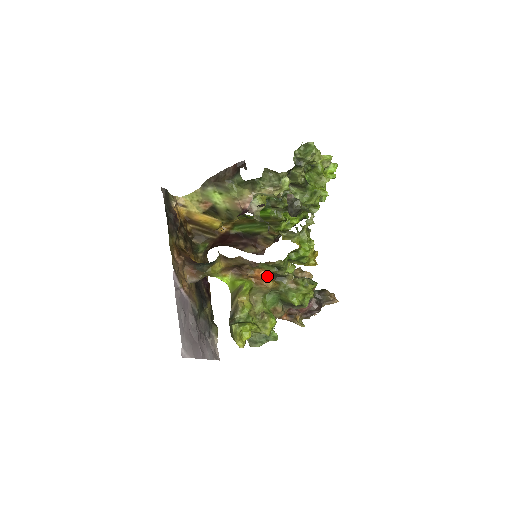
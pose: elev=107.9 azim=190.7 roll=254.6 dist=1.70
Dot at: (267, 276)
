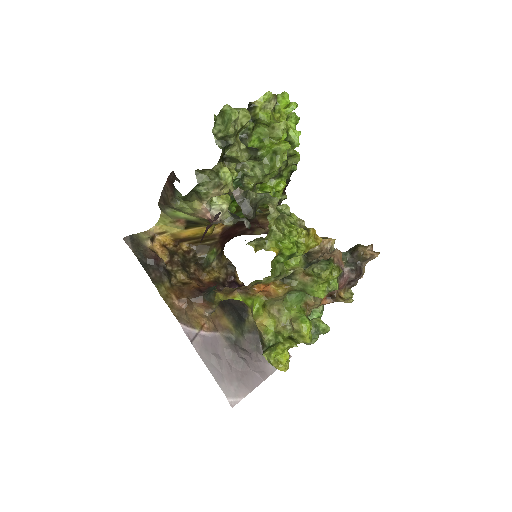
Dot at: (273, 283)
